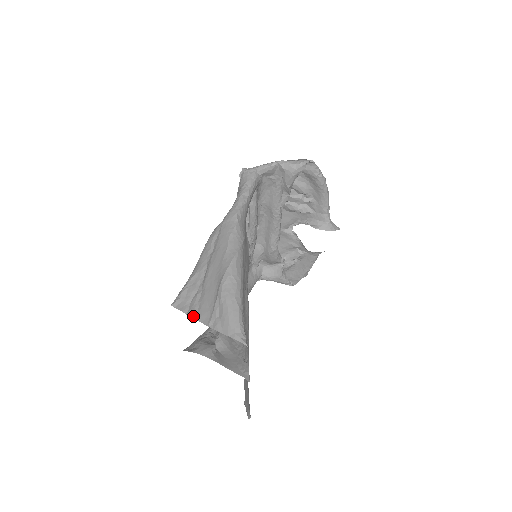
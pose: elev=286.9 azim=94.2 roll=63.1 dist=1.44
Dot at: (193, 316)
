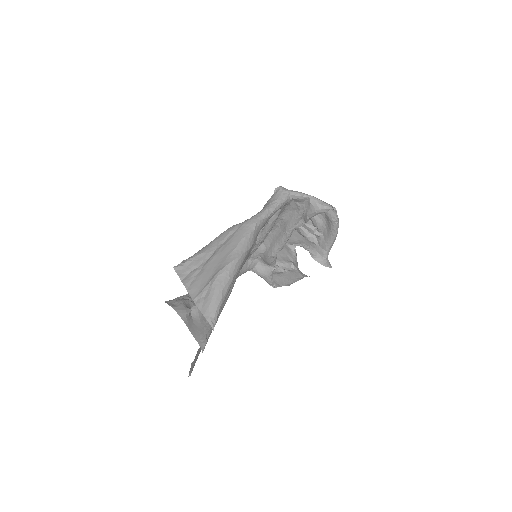
Dot at: (186, 286)
